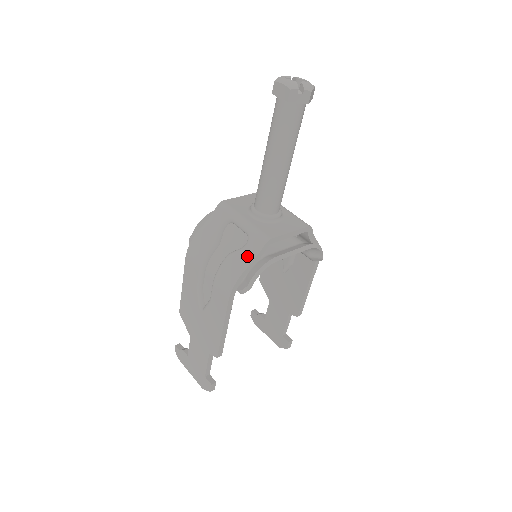
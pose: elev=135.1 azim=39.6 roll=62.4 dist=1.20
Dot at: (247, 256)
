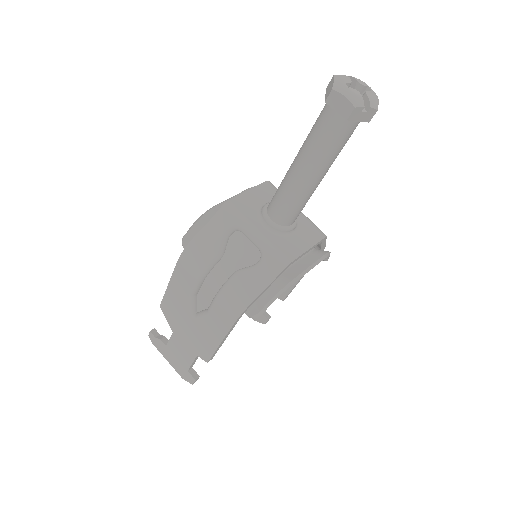
Dot at: (260, 279)
